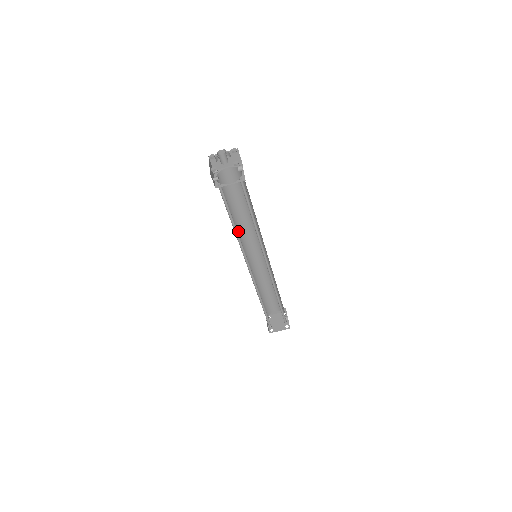
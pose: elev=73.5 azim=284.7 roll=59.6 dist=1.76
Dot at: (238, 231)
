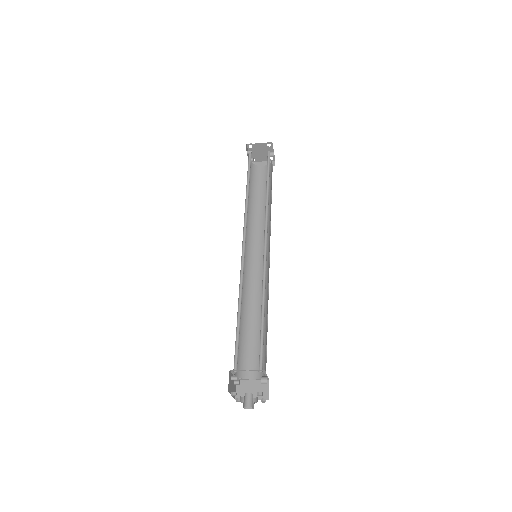
Dot at: (241, 286)
